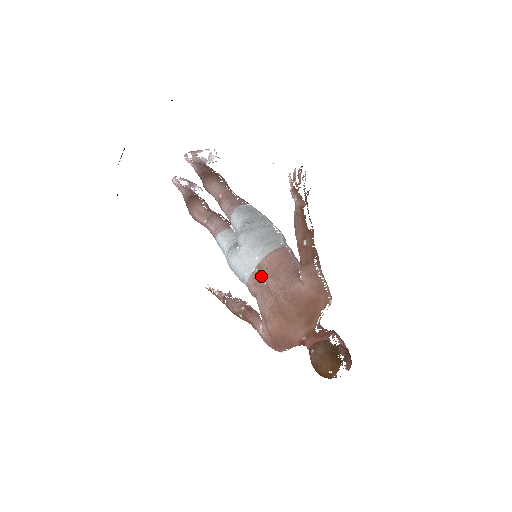
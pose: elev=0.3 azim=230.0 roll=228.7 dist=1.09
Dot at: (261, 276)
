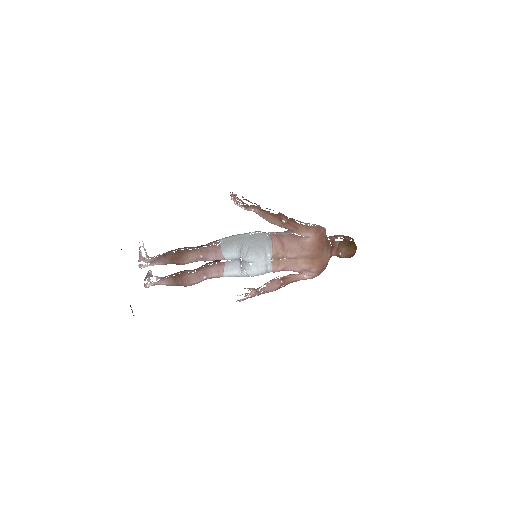
Dot at: (278, 259)
